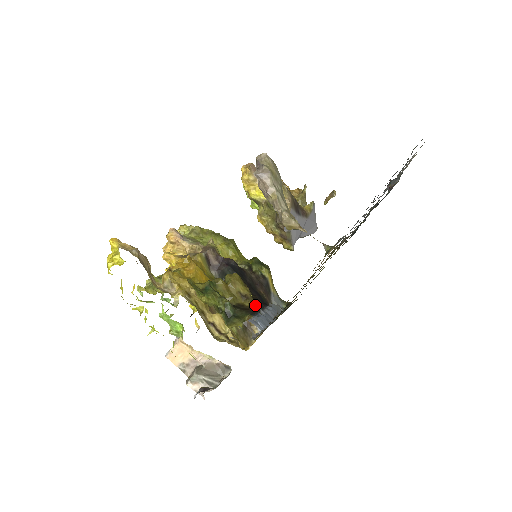
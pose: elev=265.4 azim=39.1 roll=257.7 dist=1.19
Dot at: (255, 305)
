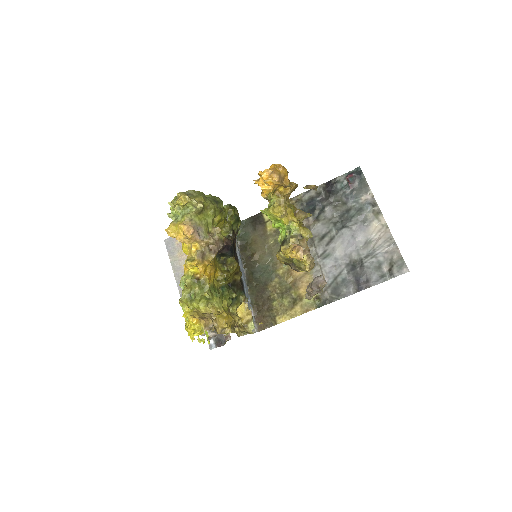
Dot at: occluded
